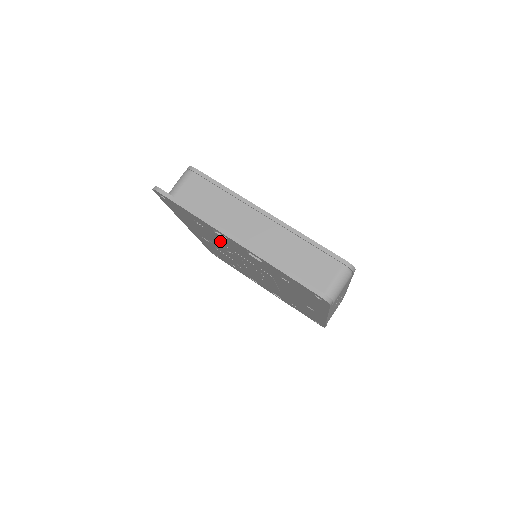
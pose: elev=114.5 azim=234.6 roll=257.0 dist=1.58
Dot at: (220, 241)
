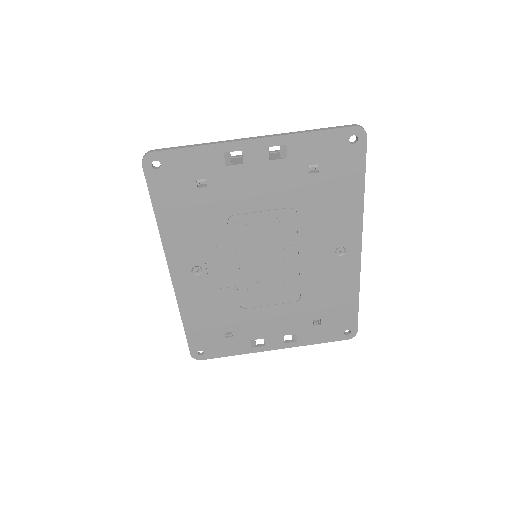
Dot at: (227, 206)
